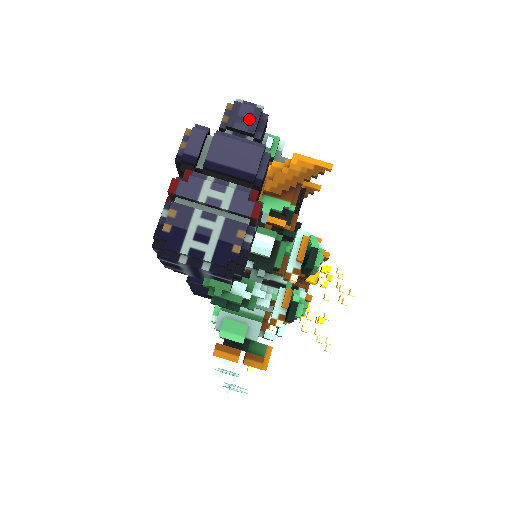
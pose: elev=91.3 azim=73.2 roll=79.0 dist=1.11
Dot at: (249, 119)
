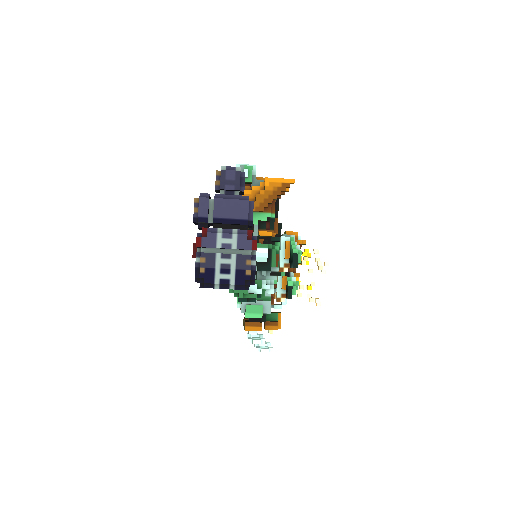
Dot at: (234, 180)
